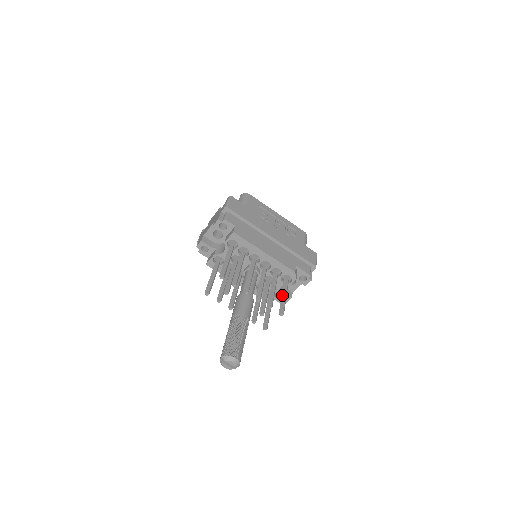
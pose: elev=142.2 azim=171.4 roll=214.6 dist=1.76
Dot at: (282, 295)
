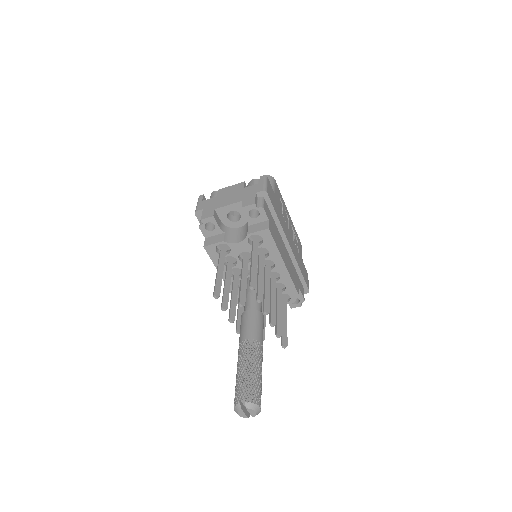
Dot at: (283, 320)
